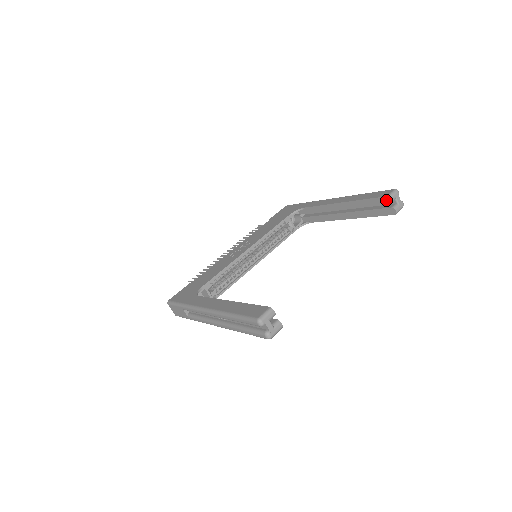
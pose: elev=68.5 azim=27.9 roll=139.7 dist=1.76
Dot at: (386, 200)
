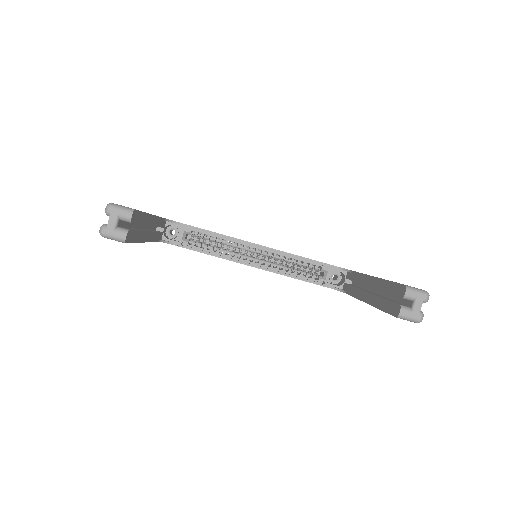
Dot at: (402, 290)
